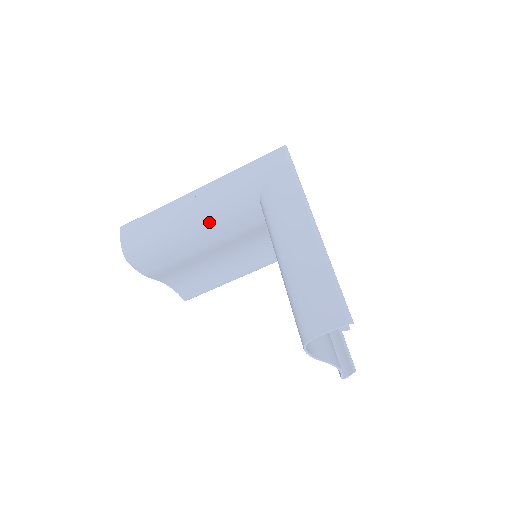
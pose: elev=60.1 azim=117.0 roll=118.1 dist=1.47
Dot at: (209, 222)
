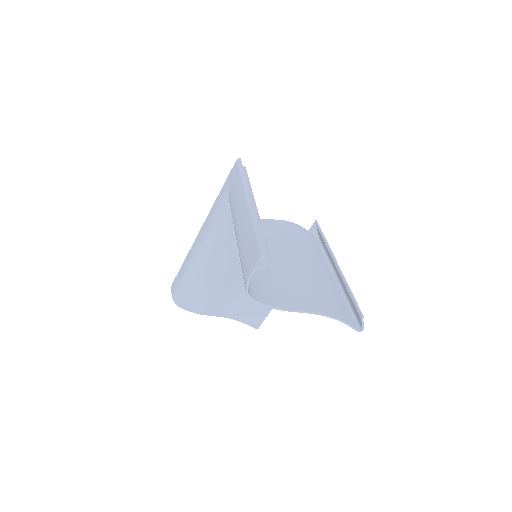
Dot at: (210, 246)
